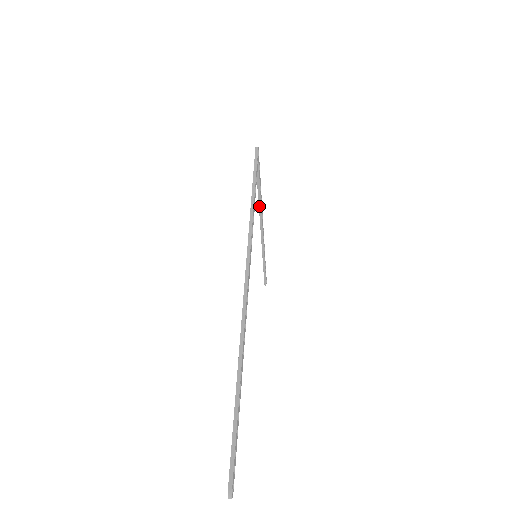
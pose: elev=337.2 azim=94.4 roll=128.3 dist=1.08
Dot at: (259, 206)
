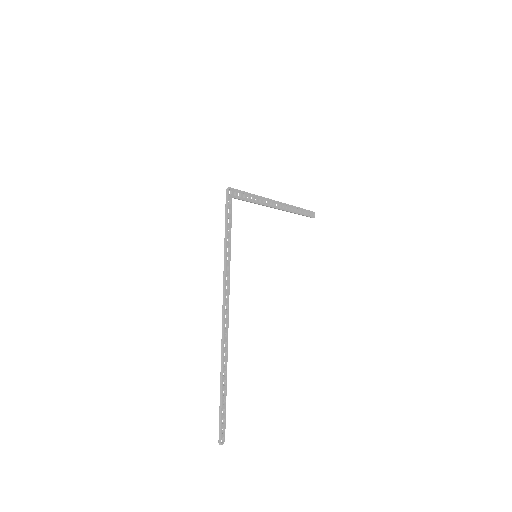
Dot at: (259, 204)
